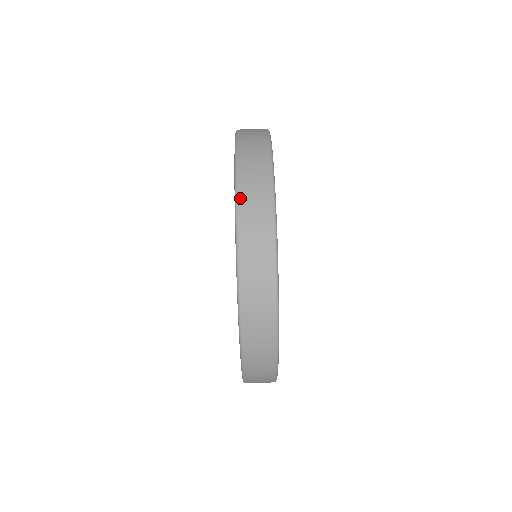
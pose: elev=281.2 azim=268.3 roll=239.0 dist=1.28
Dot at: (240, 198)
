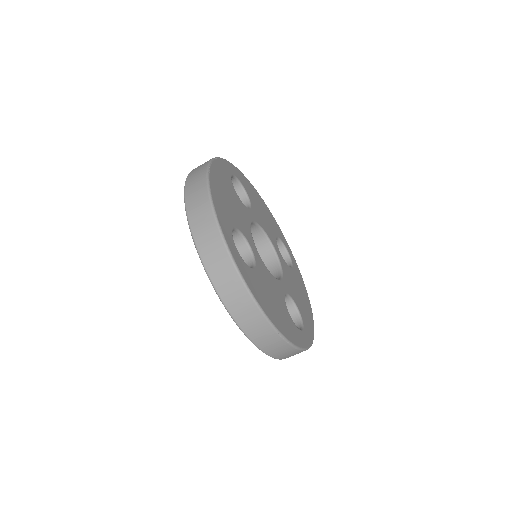
Dot at: (257, 344)
